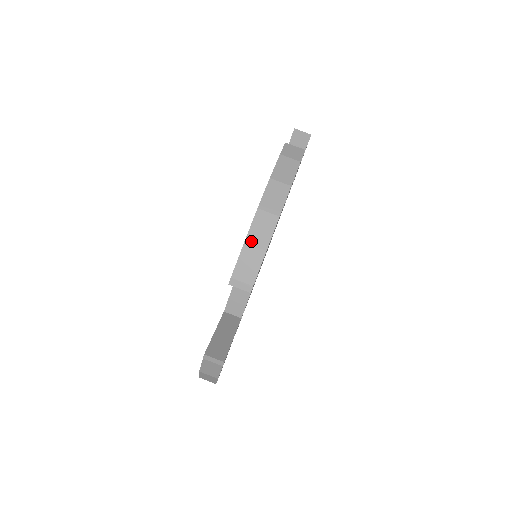
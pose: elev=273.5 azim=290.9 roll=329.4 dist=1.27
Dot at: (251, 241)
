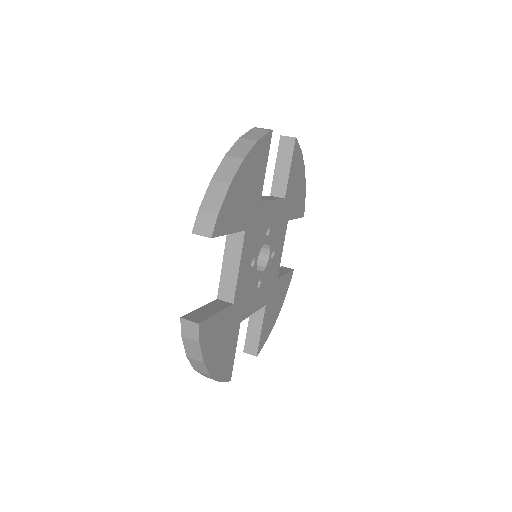
Dot at: occluded
